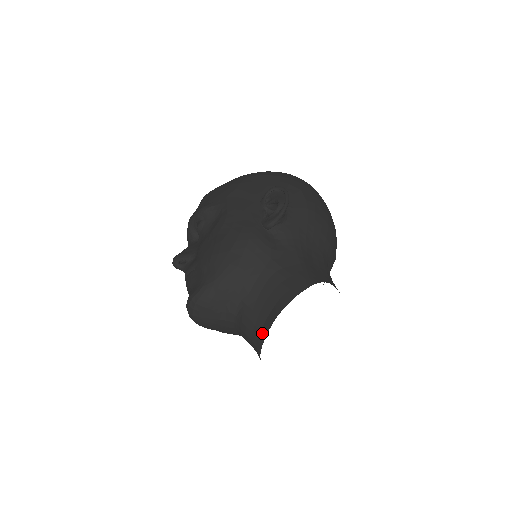
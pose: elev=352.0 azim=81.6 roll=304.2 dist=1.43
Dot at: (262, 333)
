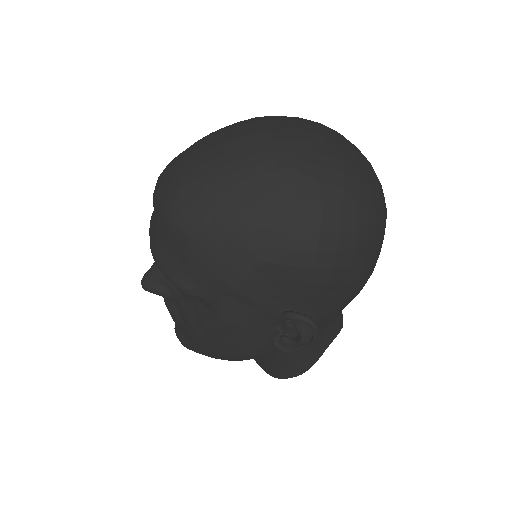
Dot at: (256, 362)
